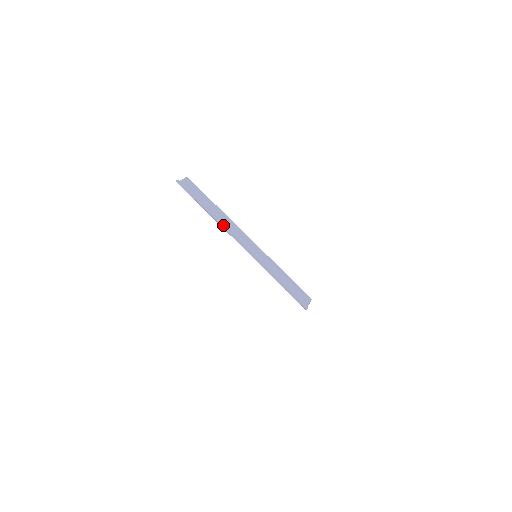
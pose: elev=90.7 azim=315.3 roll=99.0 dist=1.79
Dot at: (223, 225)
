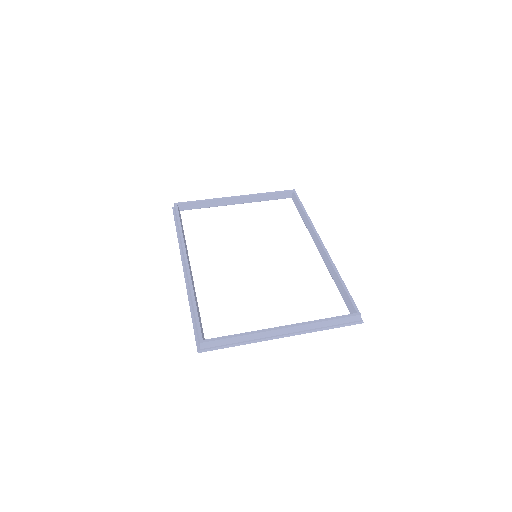
Dot at: (262, 340)
